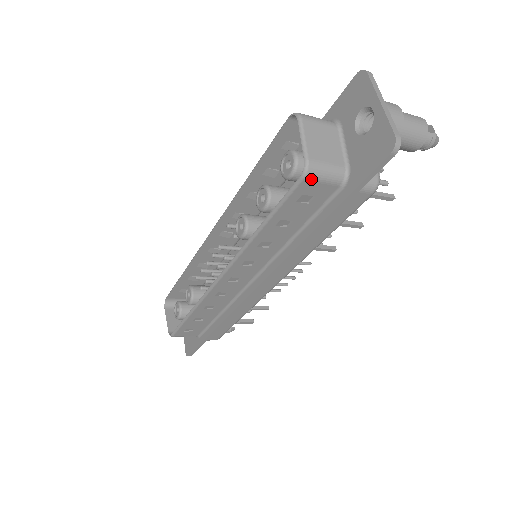
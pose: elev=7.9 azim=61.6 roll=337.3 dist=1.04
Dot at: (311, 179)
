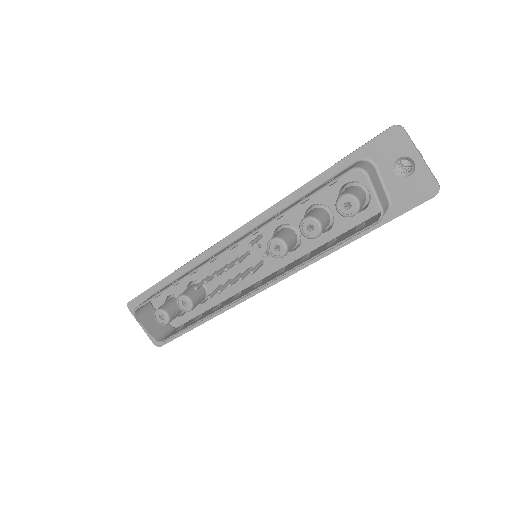
Dot at: (380, 220)
